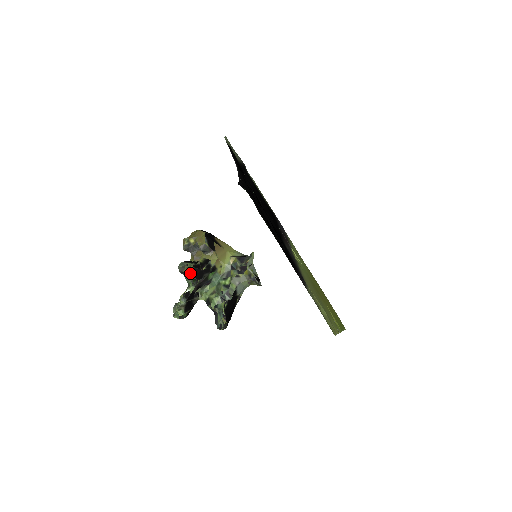
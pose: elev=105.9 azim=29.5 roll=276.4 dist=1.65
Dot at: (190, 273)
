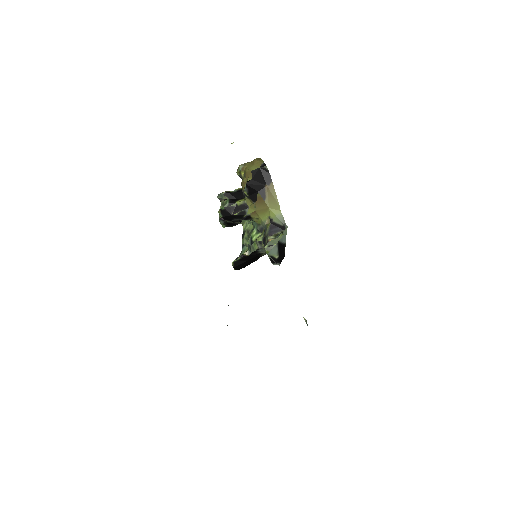
Dot at: (219, 212)
